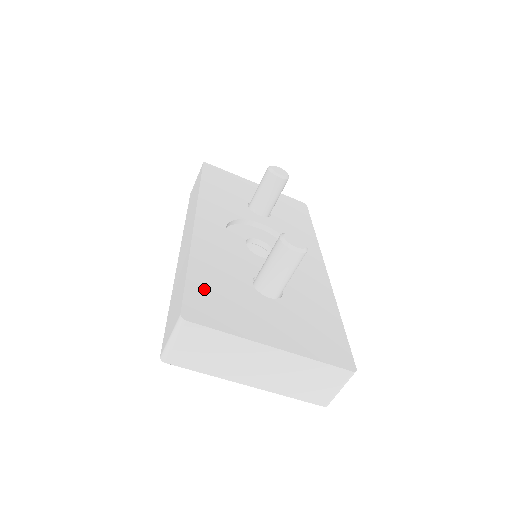
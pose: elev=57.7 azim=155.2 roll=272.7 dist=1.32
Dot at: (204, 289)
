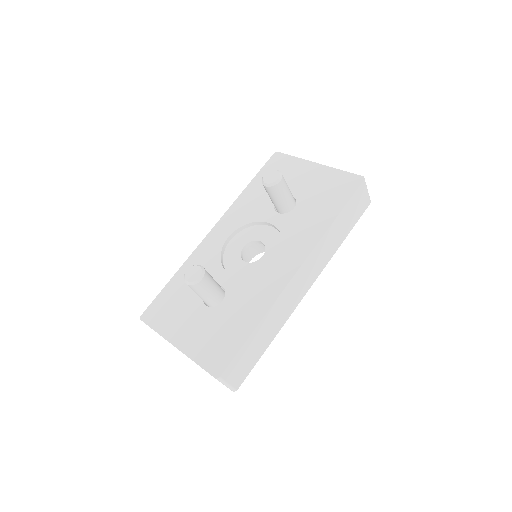
Dot at: (167, 297)
